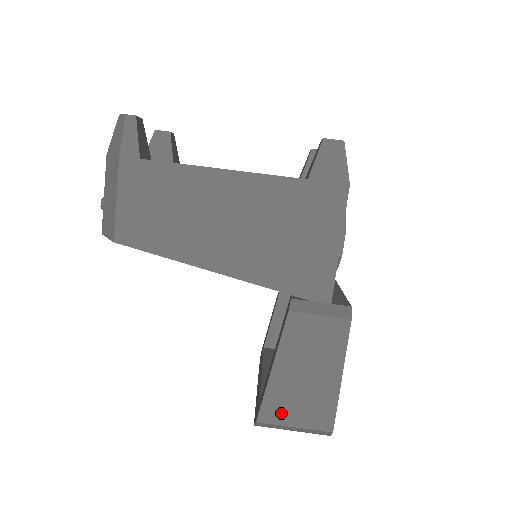
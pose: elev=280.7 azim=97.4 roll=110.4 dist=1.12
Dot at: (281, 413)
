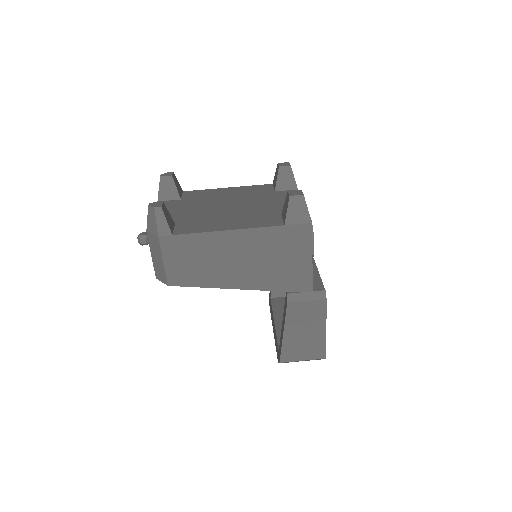
Dot at: (293, 355)
